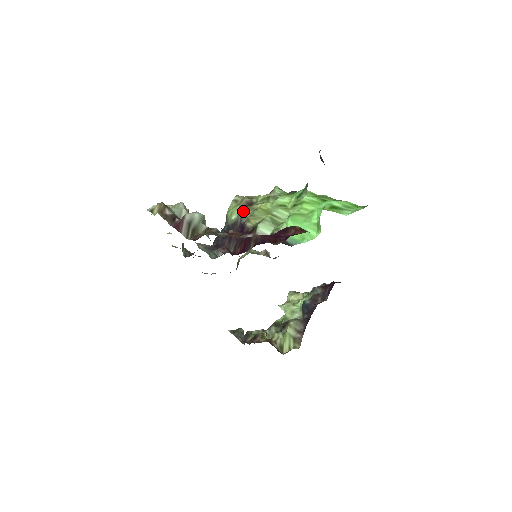
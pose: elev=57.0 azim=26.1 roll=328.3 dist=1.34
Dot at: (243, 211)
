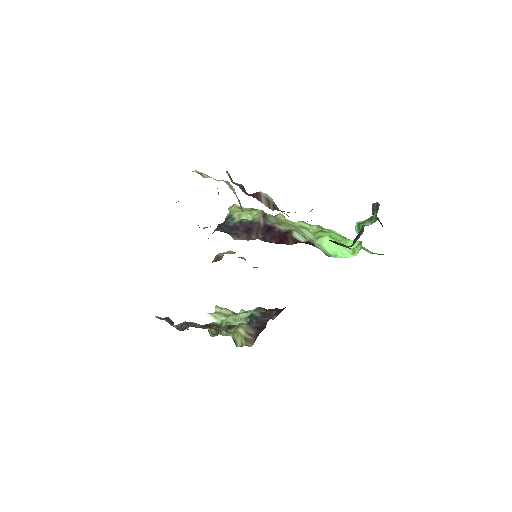
Dot at: (267, 216)
